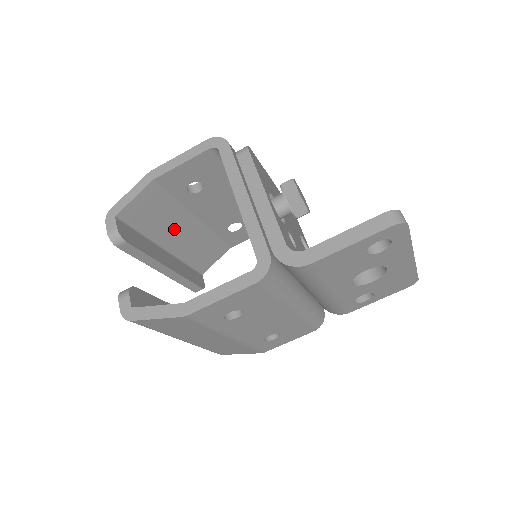
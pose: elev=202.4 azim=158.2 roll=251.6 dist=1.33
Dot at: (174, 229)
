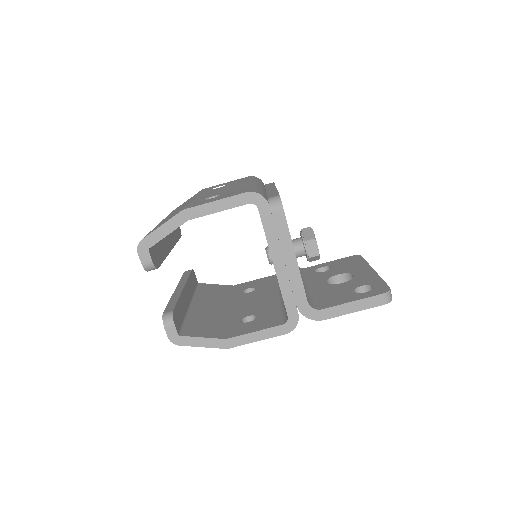
Dot at: occluded
